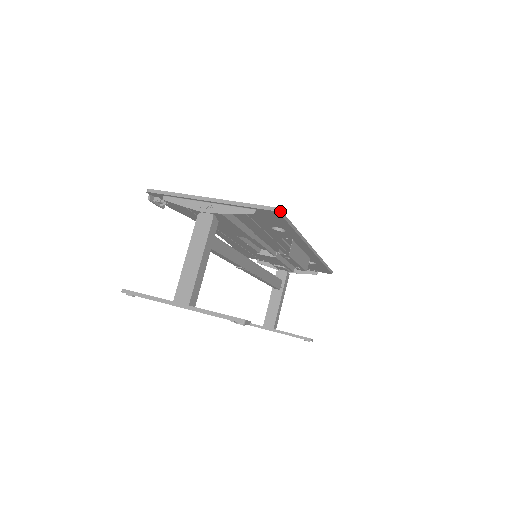
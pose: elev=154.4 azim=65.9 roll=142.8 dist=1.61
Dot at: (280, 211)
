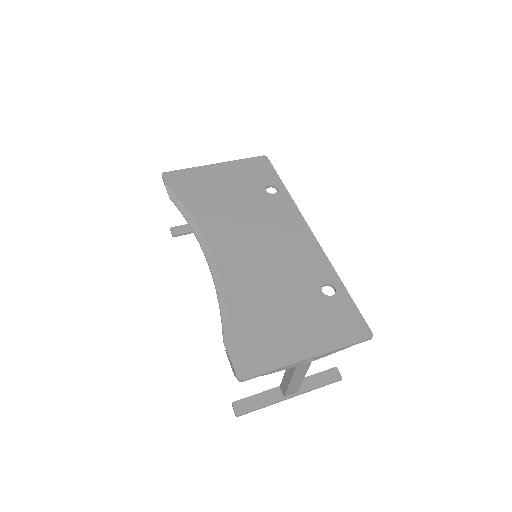
Dot at: (371, 333)
